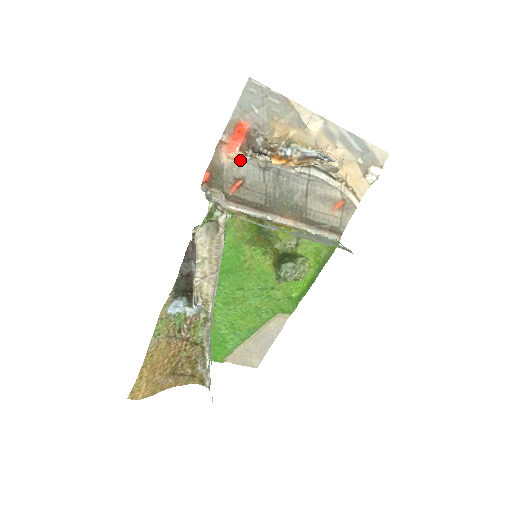
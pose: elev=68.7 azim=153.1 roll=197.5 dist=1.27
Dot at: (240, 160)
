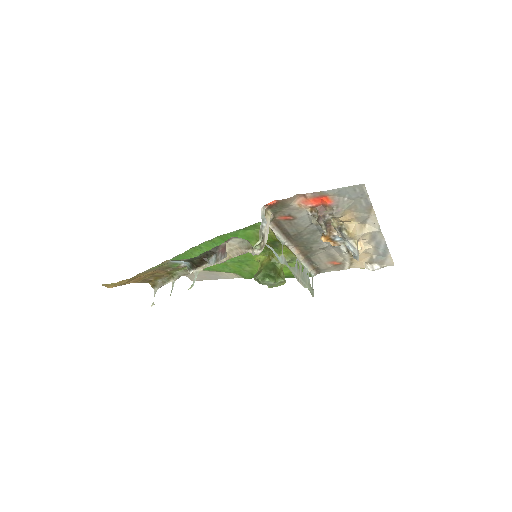
Dot at: (304, 210)
